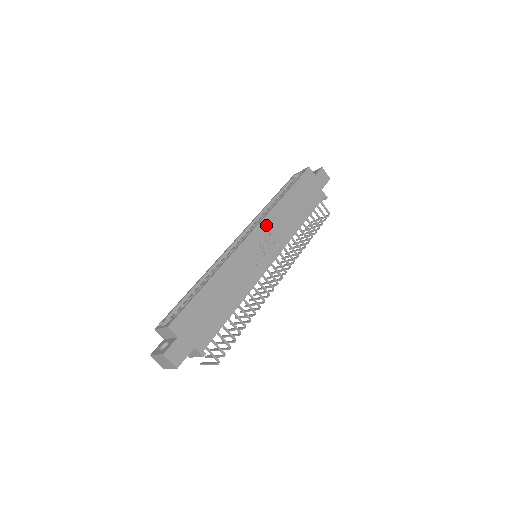
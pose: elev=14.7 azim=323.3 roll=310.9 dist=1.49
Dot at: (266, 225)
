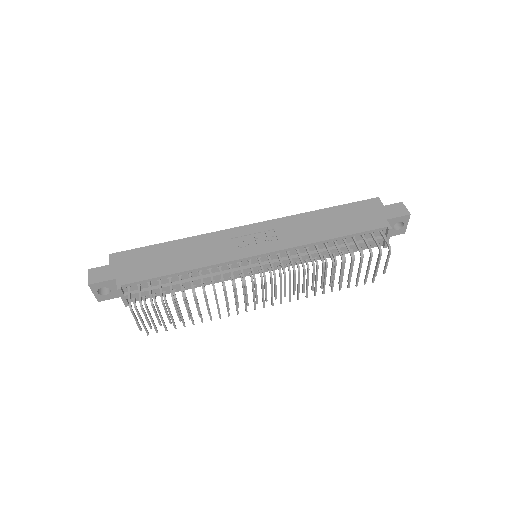
Dot at: (275, 225)
